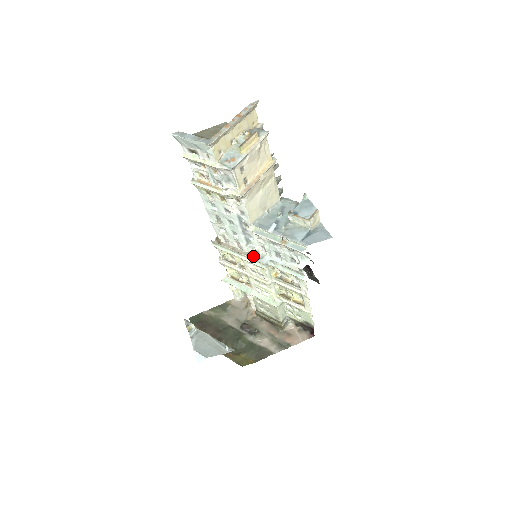
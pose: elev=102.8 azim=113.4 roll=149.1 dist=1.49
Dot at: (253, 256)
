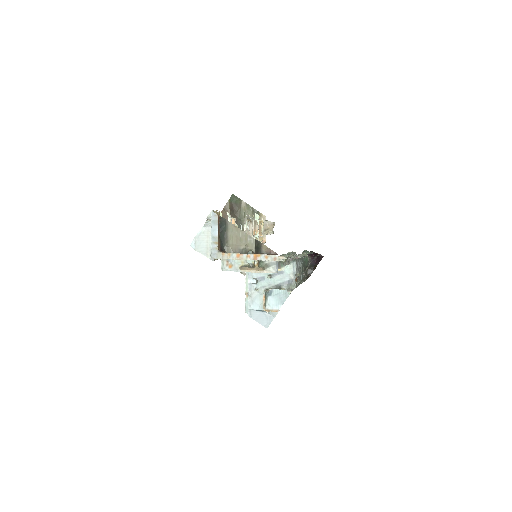
Dot at: occluded
